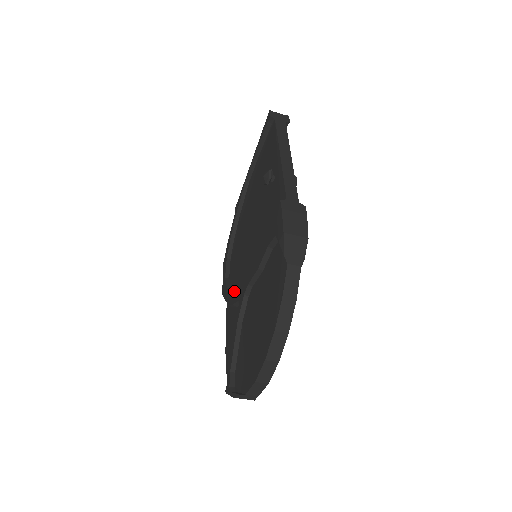
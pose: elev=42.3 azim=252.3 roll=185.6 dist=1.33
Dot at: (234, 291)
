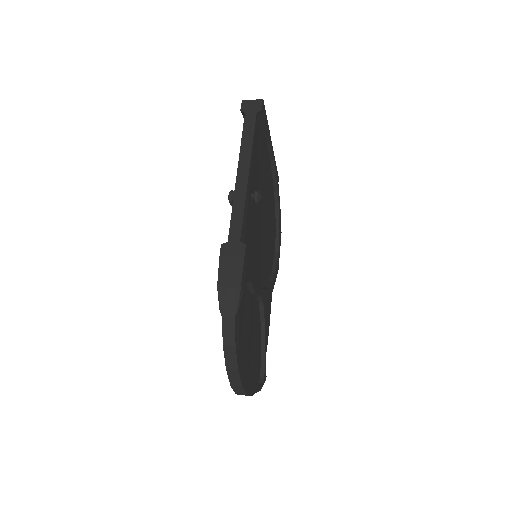
Dot at: occluded
